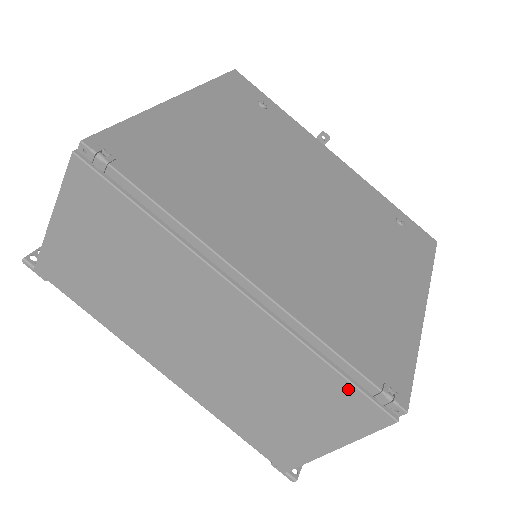
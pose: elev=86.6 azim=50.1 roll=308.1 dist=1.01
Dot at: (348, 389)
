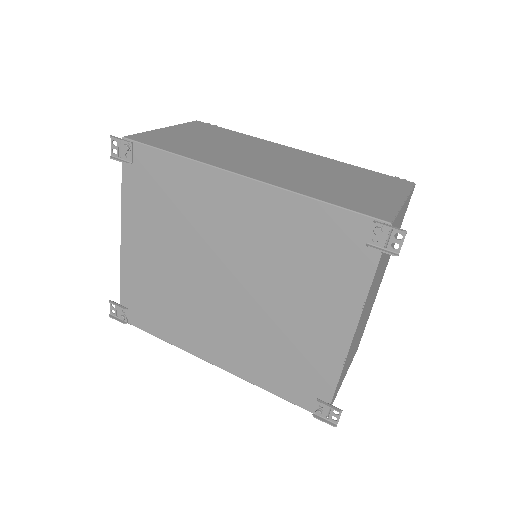
Dot at: (379, 174)
